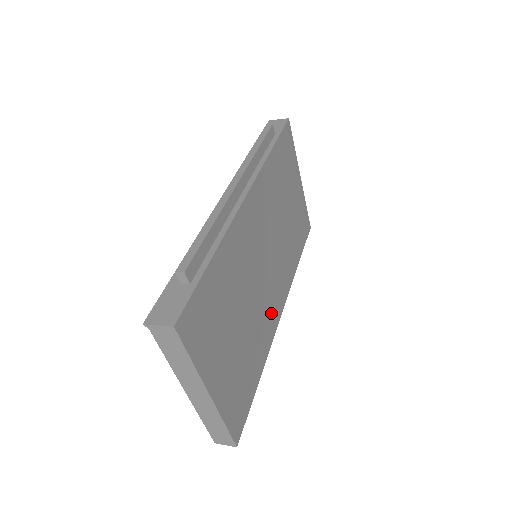
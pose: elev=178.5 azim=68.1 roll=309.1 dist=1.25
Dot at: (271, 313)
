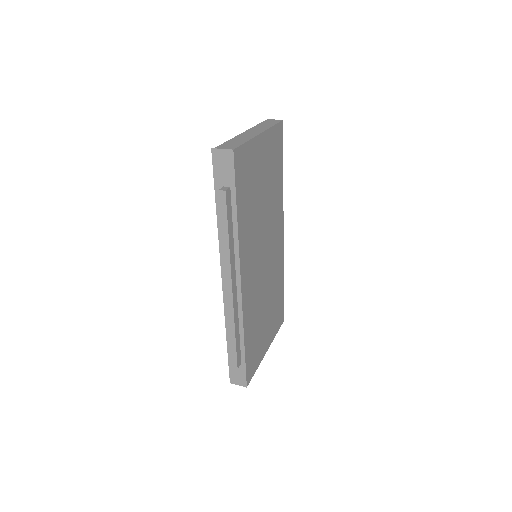
Dot at: (278, 254)
